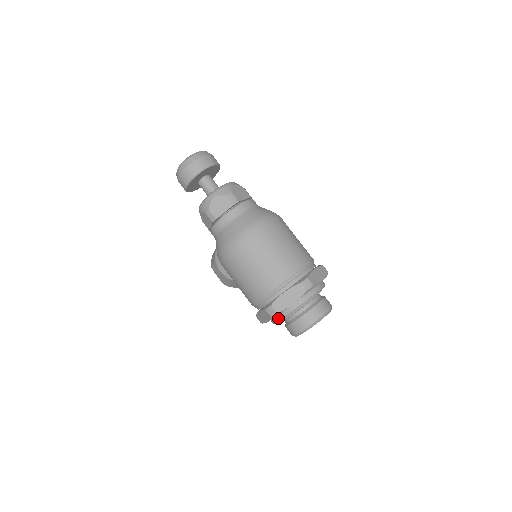
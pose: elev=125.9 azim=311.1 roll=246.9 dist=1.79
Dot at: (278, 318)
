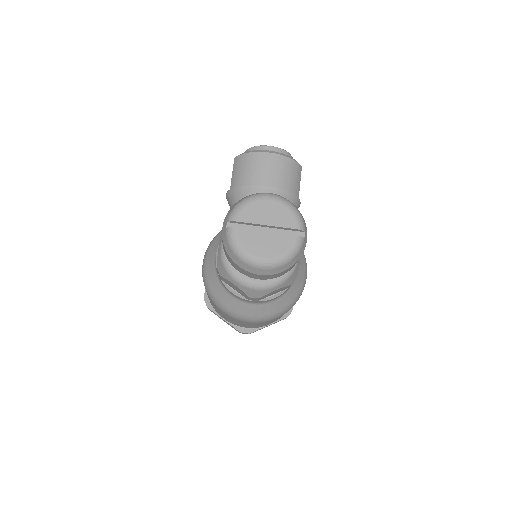
Dot at: occluded
